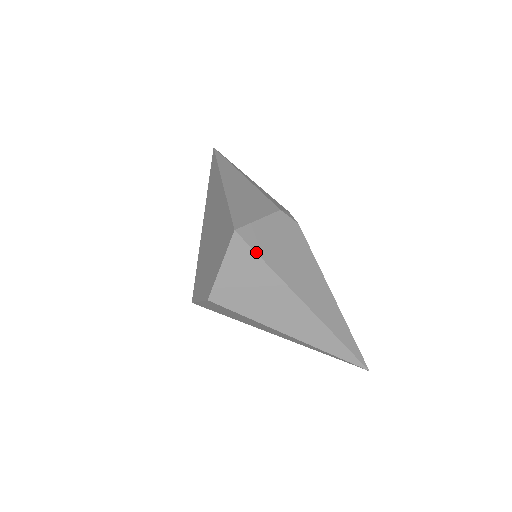
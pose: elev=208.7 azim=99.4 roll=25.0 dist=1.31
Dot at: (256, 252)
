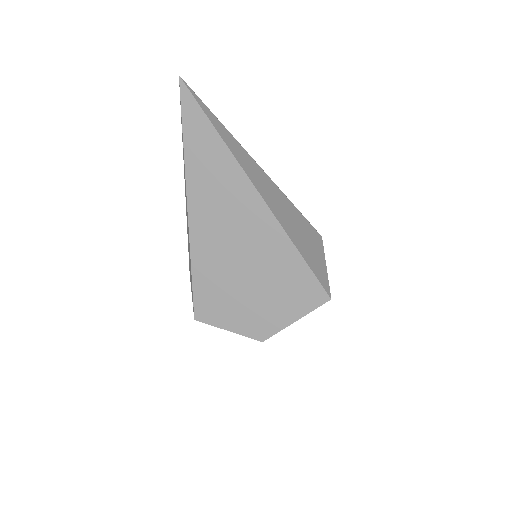
Dot at: occluded
